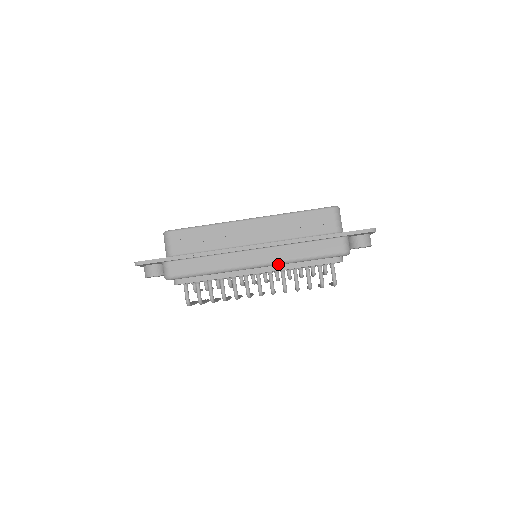
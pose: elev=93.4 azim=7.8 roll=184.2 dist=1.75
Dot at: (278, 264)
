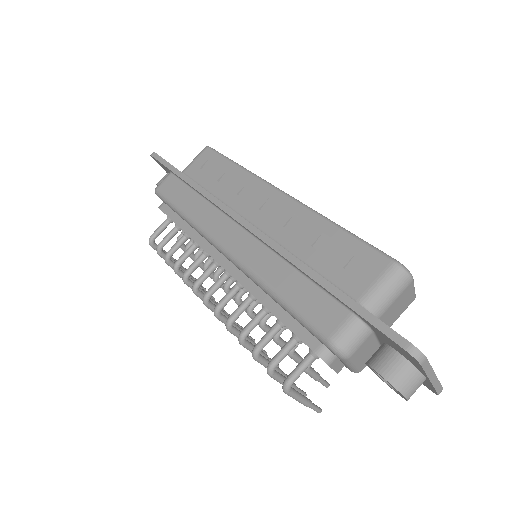
Dot at: (244, 271)
